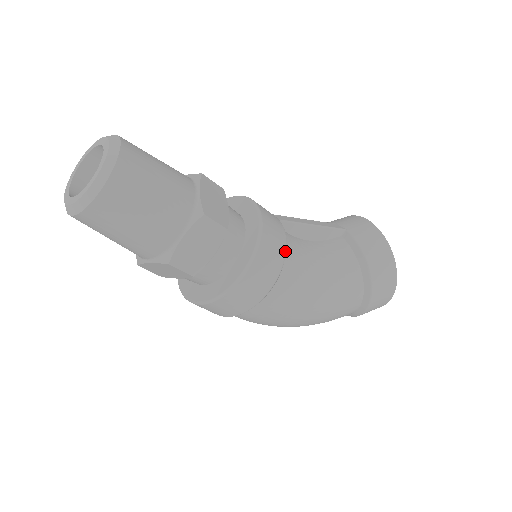
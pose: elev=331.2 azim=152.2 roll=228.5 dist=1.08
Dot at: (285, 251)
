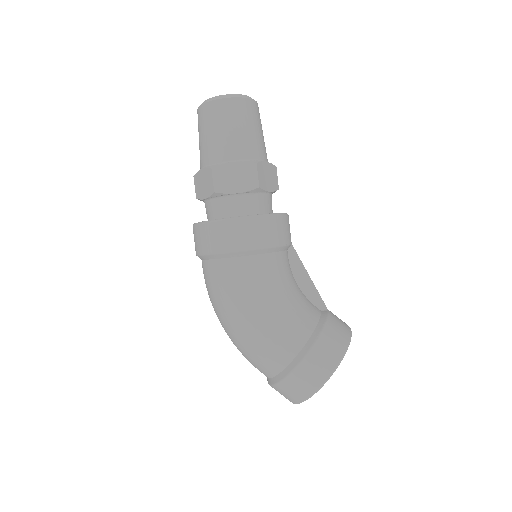
Dot at: (277, 245)
